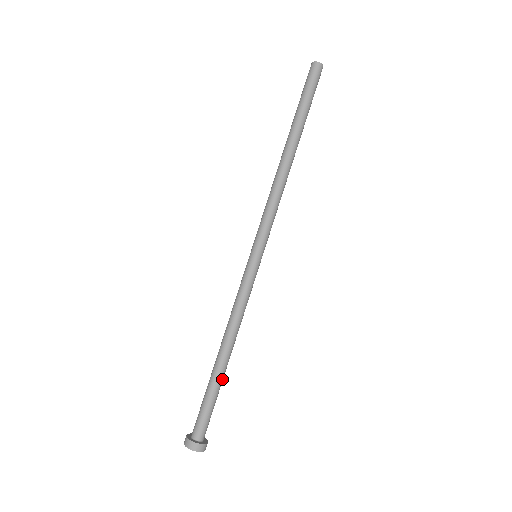
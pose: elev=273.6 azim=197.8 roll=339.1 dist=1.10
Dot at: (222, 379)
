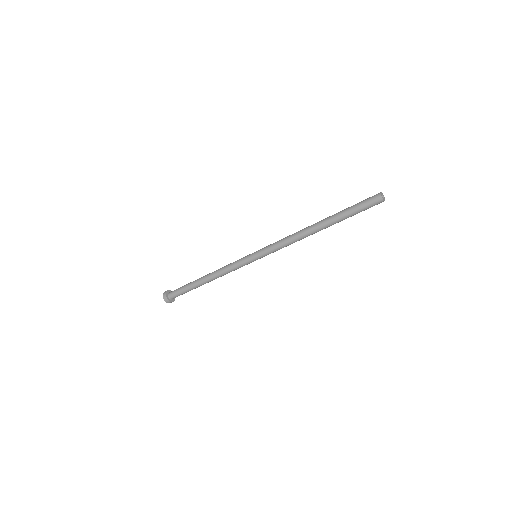
Dot at: (199, 286)
